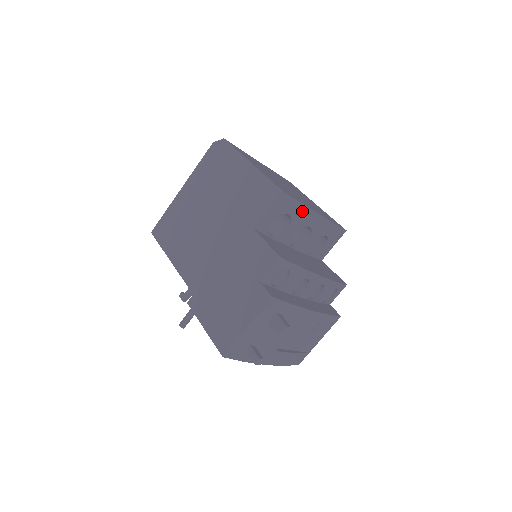
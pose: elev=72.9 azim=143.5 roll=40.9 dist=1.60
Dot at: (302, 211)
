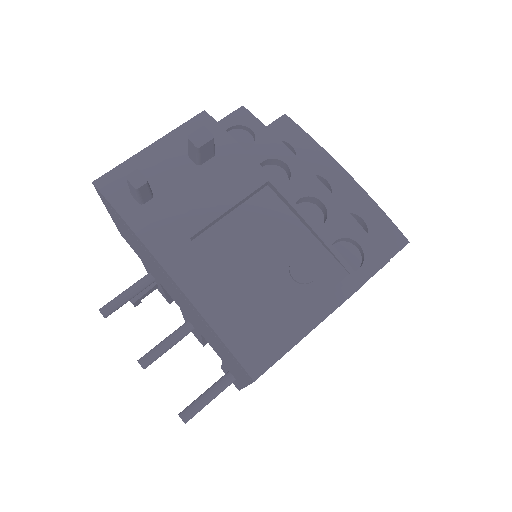
Dot at: (314, 150)
